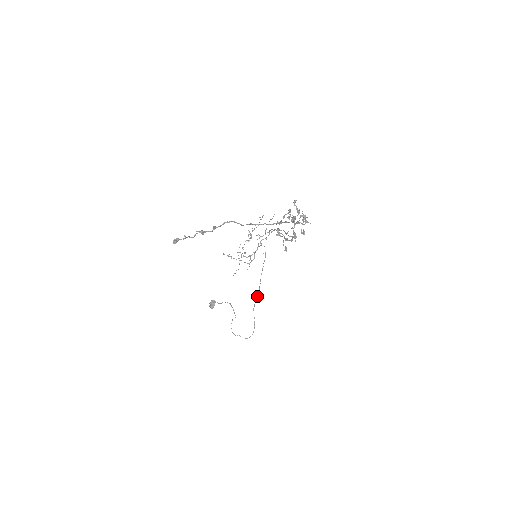
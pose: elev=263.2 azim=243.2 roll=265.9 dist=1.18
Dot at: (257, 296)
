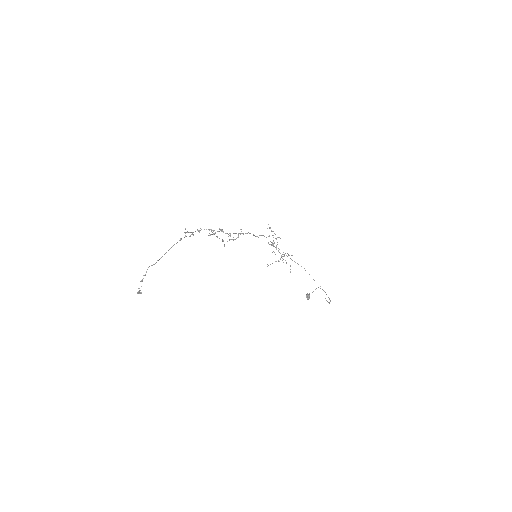
Dot at: occluded
